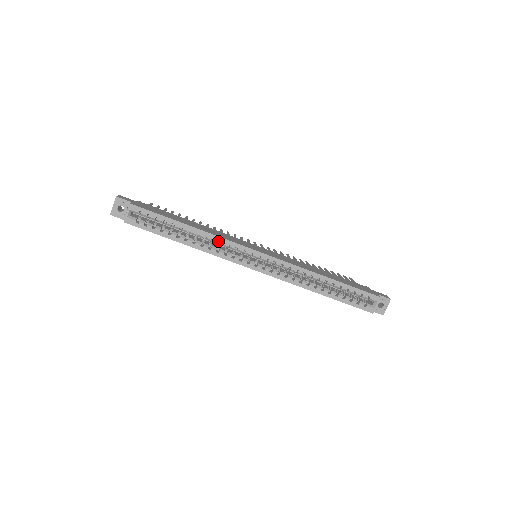
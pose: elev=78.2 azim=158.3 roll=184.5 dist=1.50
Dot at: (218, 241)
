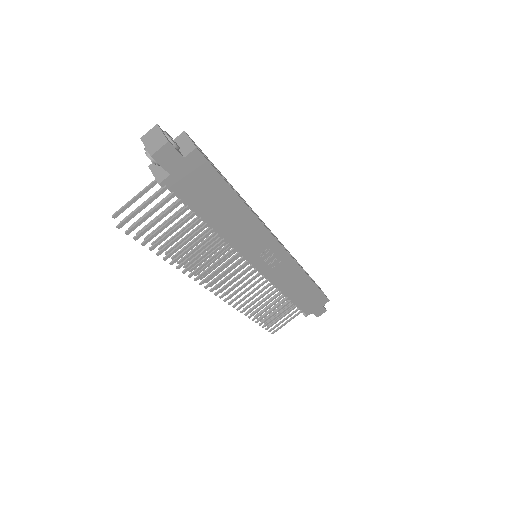
Dot at: occluded
